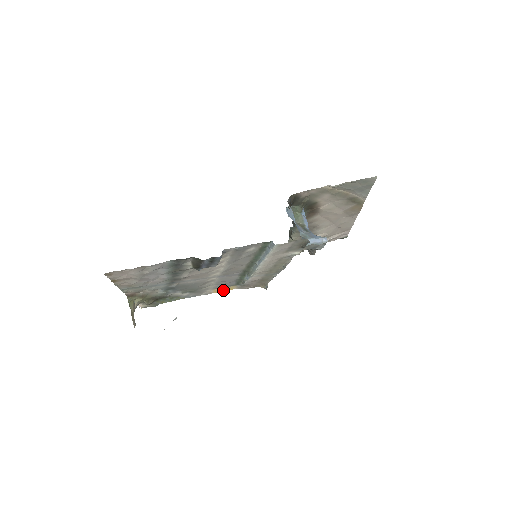
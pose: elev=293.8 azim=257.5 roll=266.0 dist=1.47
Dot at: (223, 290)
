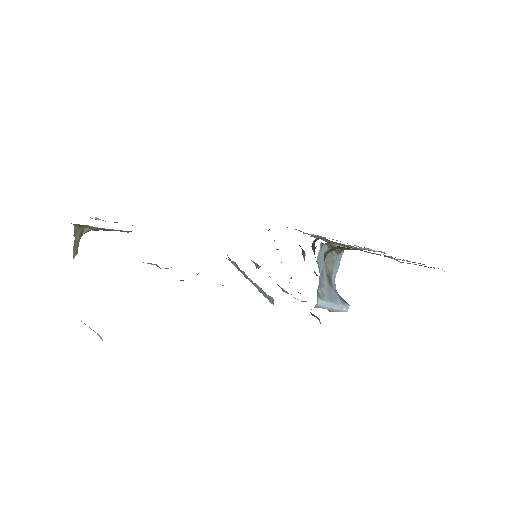
Dot at: occluded
